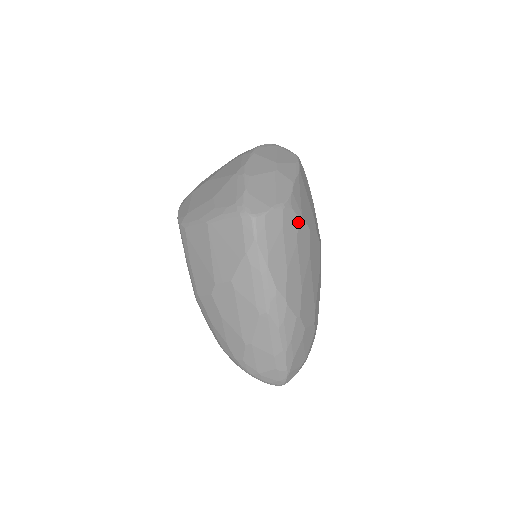
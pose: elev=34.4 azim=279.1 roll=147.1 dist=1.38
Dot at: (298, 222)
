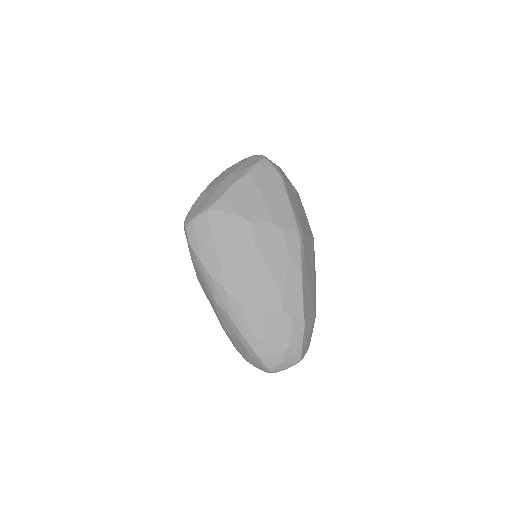
Dot at: (229, 219)
